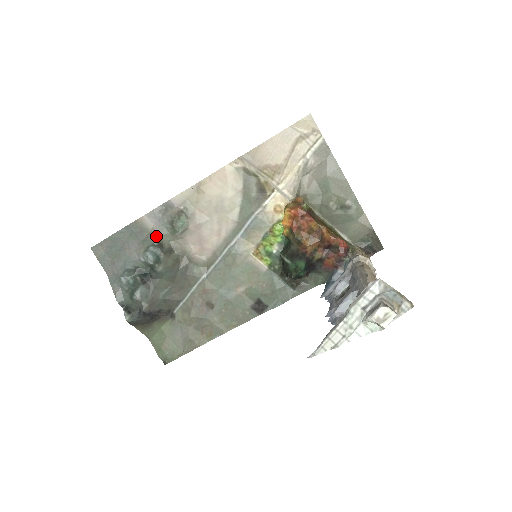
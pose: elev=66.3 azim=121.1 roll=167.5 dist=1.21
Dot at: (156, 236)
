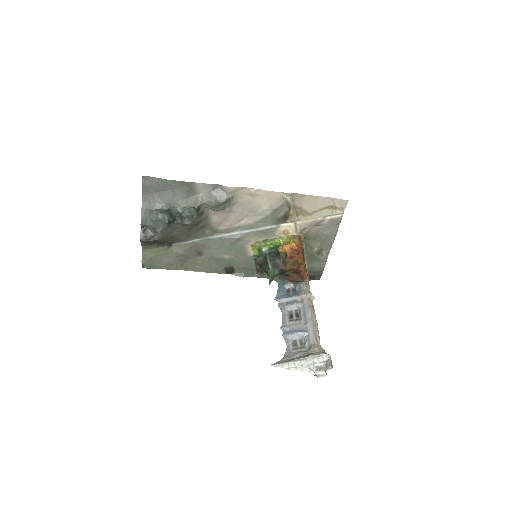
Dot at: (200, 202)
